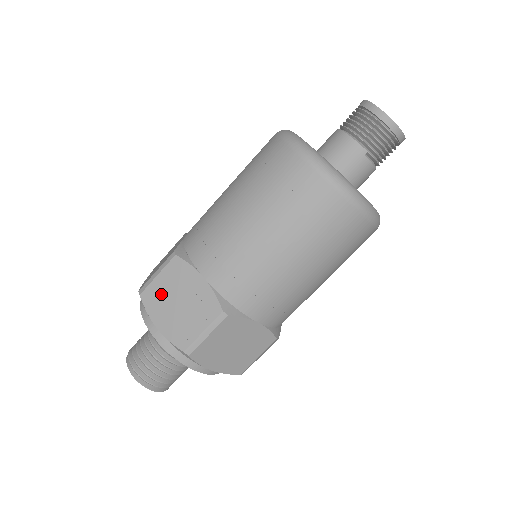
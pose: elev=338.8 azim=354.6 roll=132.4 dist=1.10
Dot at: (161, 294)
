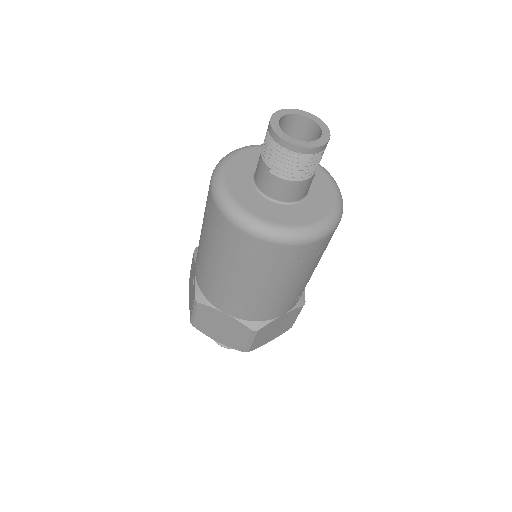
Dot at: (191, 278)
